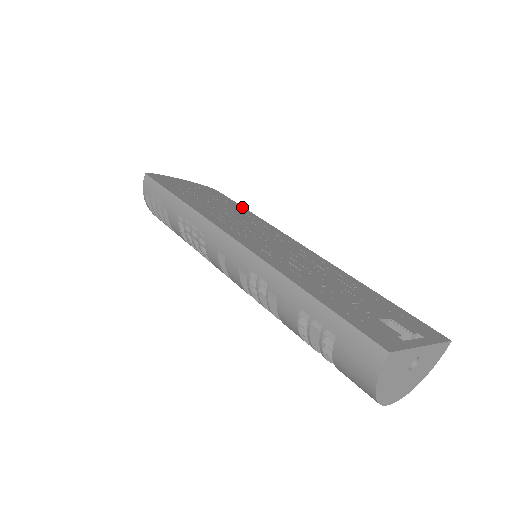
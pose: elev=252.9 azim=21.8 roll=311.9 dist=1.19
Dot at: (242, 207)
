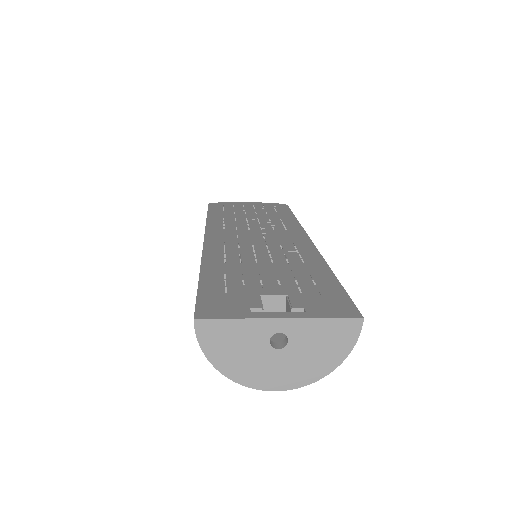
Dot at: (291, 215)
